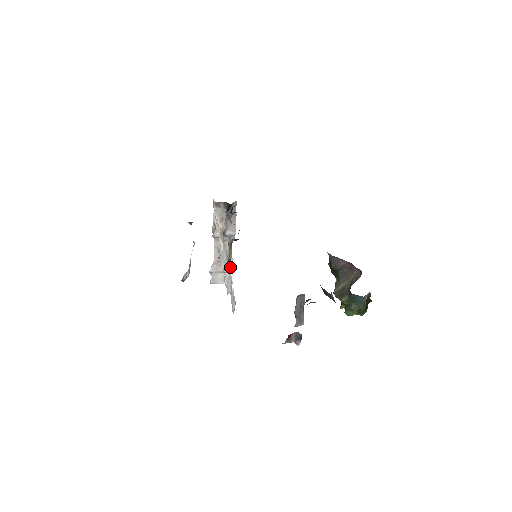
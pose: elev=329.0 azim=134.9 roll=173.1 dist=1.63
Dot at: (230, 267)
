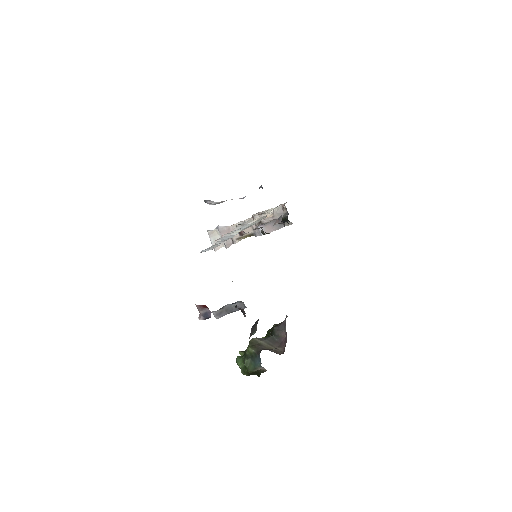
Dot at: (230, 243)
